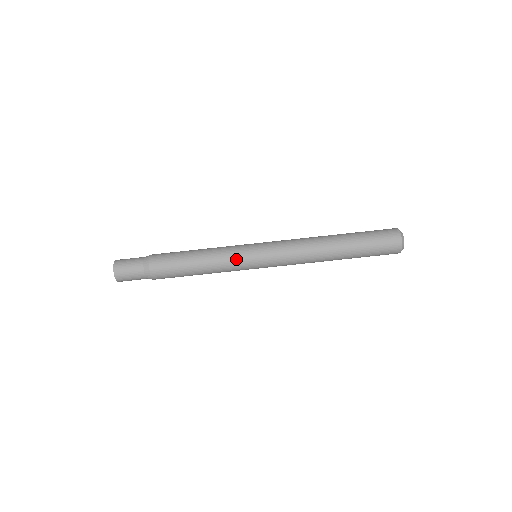
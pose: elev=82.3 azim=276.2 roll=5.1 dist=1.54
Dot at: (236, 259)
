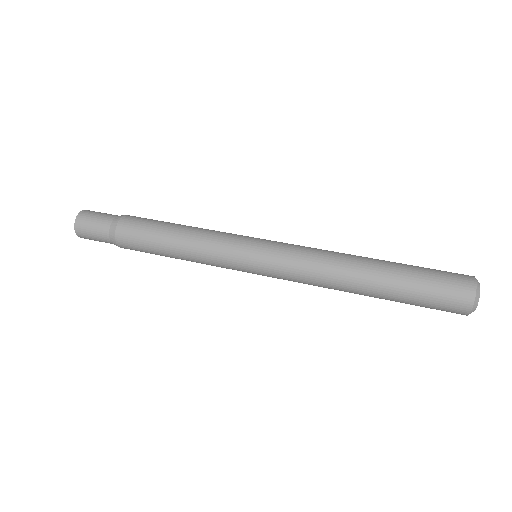
Dot at: (227, 244)
